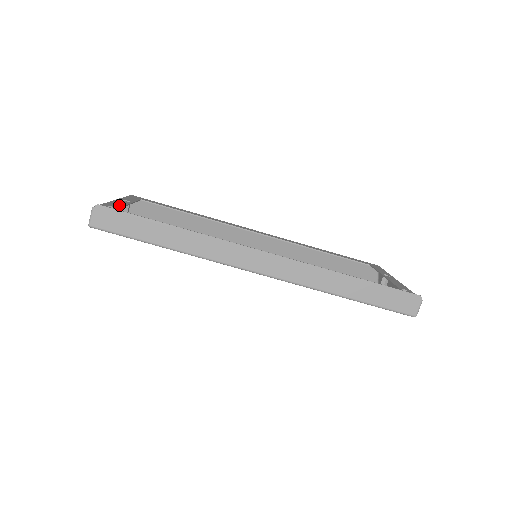
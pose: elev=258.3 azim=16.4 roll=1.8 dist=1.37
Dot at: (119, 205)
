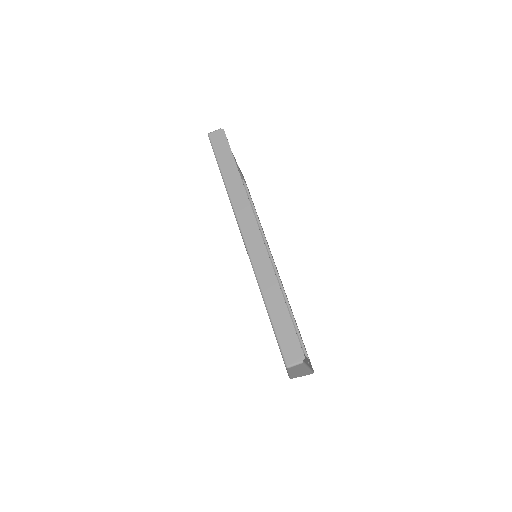
Dot at: occluded
